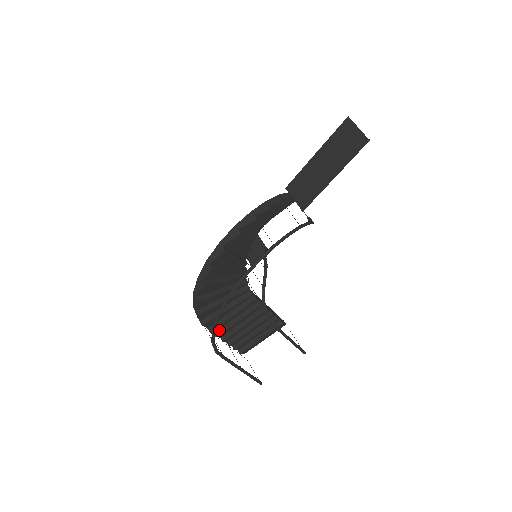
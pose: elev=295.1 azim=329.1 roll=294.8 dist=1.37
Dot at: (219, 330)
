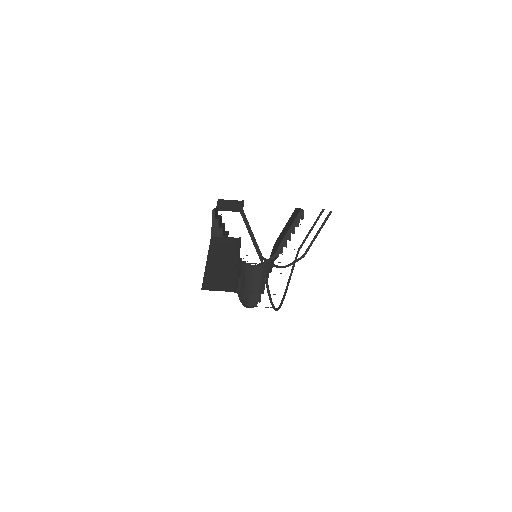
Dot at: occluded
